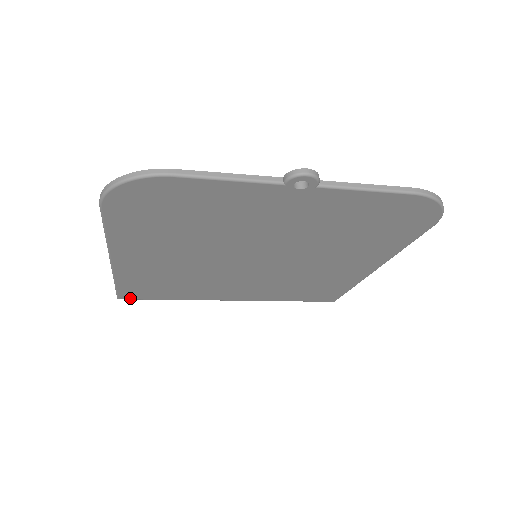
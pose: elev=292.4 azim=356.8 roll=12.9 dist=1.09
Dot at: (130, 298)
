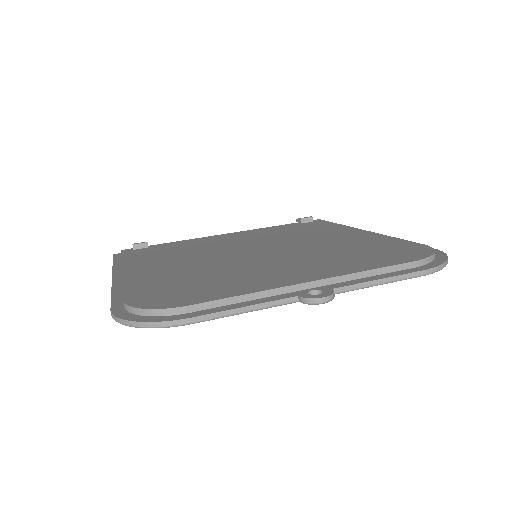
Dot at: occluded
